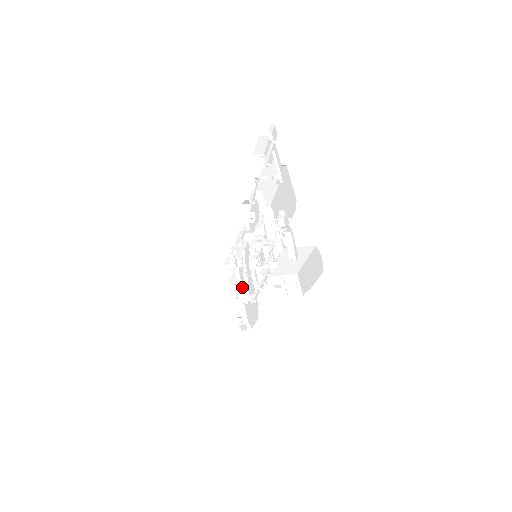
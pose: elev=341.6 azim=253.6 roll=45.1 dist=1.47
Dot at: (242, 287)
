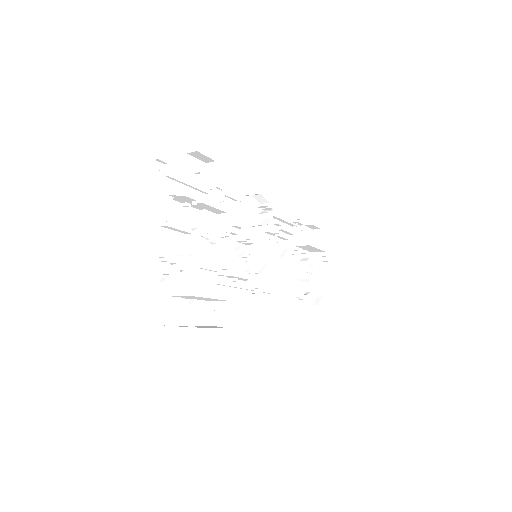
Dot at: (285, 271)
